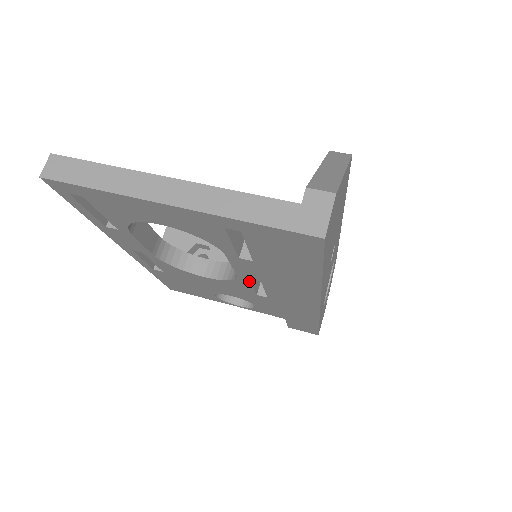
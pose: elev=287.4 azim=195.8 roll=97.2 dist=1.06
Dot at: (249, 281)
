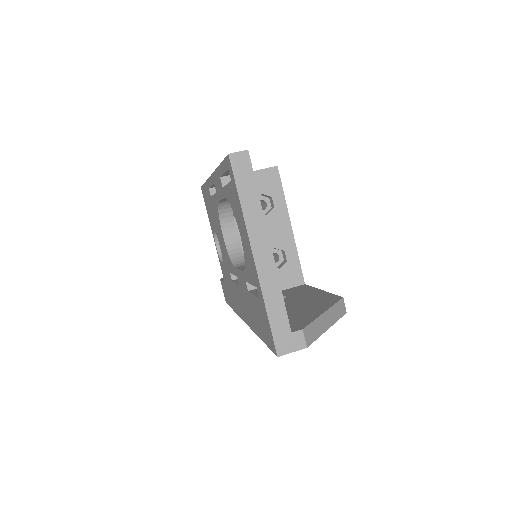
Dot at: (236, 275)
